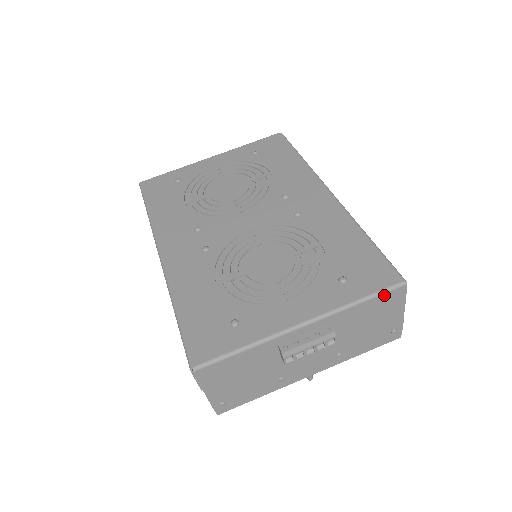
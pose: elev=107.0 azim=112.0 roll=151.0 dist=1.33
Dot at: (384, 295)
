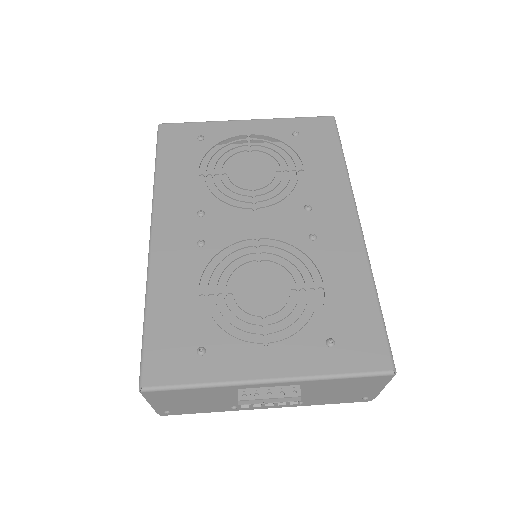
Dot at: (367, 377)
